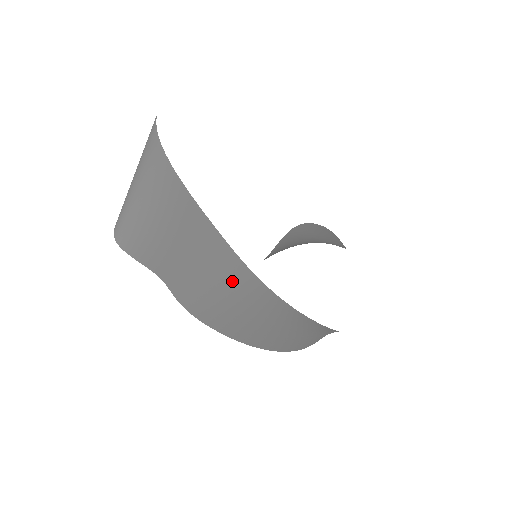
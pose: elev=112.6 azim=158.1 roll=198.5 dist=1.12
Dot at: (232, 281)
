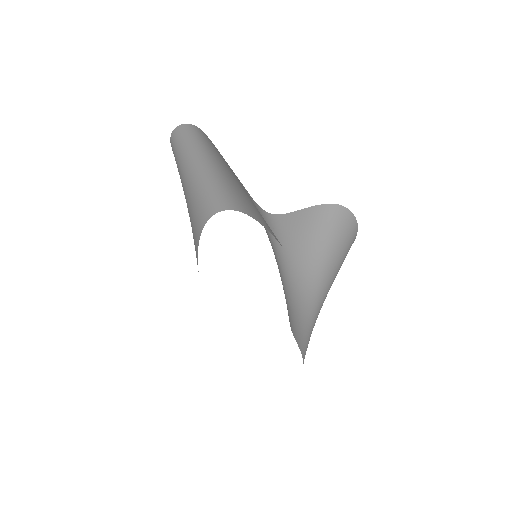
Dot at: occluded
